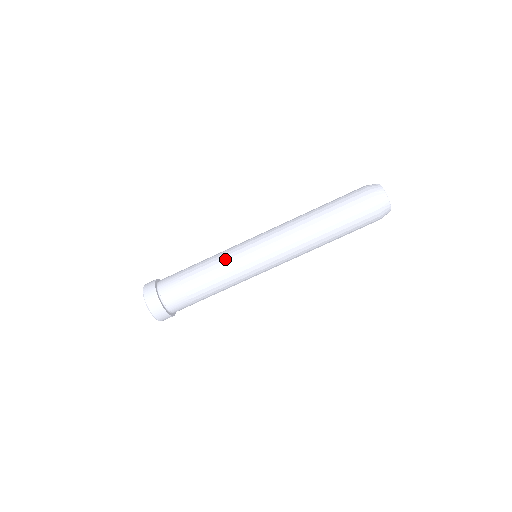
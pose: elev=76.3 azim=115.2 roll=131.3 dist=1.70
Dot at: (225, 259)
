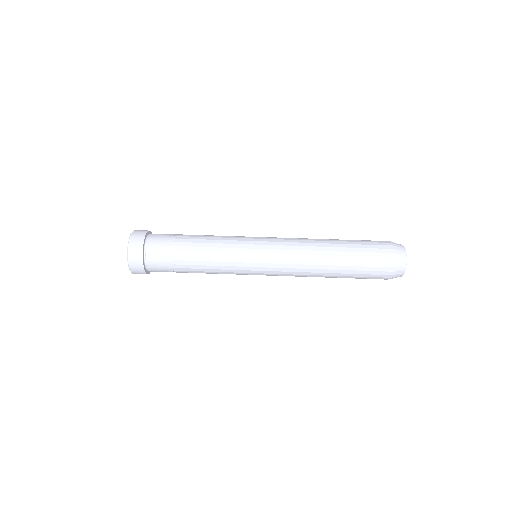
Dot at: occluded
